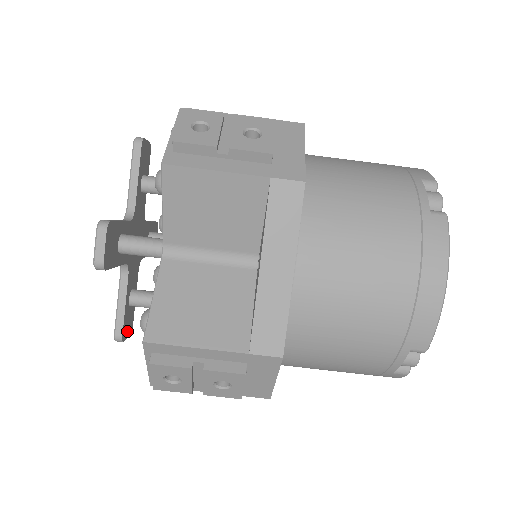
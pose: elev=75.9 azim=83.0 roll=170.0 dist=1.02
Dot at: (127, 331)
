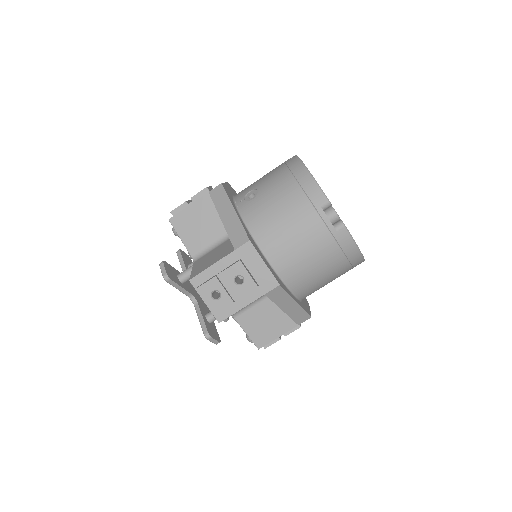
Dot at: occluded
